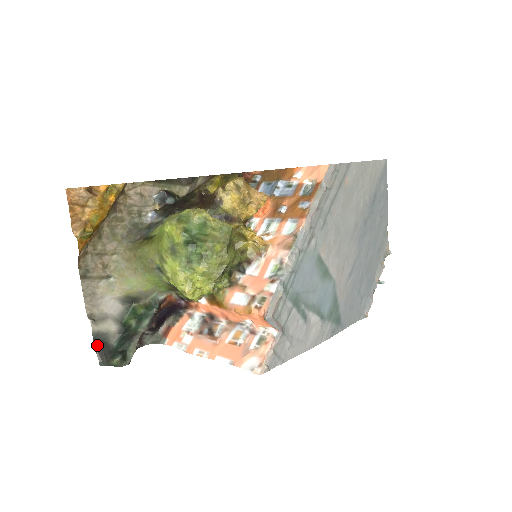
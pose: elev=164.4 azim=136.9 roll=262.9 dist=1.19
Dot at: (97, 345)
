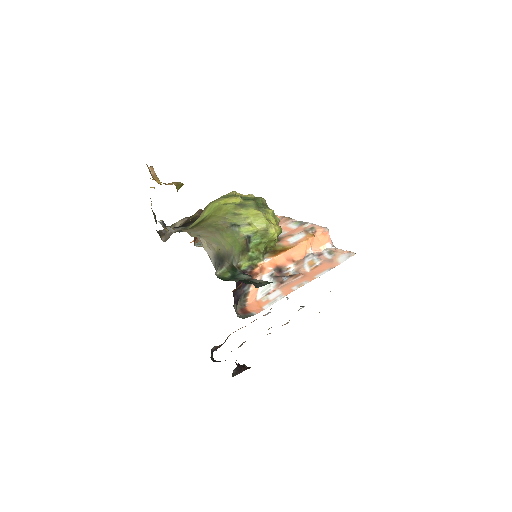
Dot at: occluded
